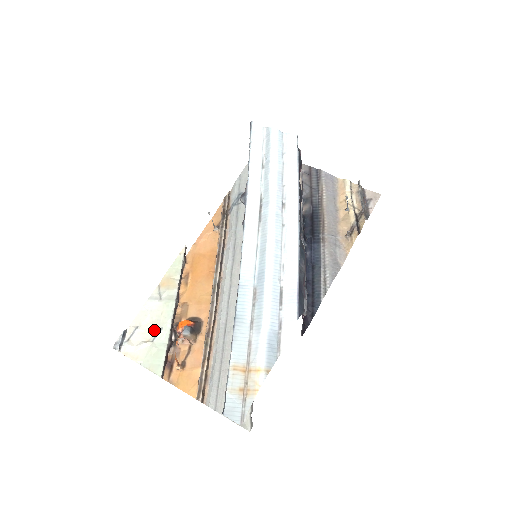
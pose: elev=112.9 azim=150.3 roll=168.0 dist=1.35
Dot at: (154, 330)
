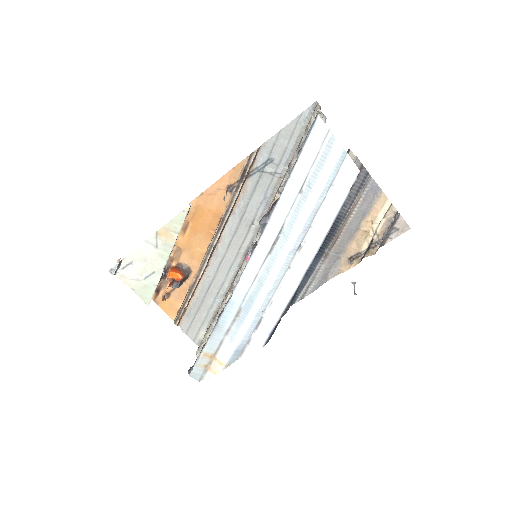
Dot at: (147, 271)
